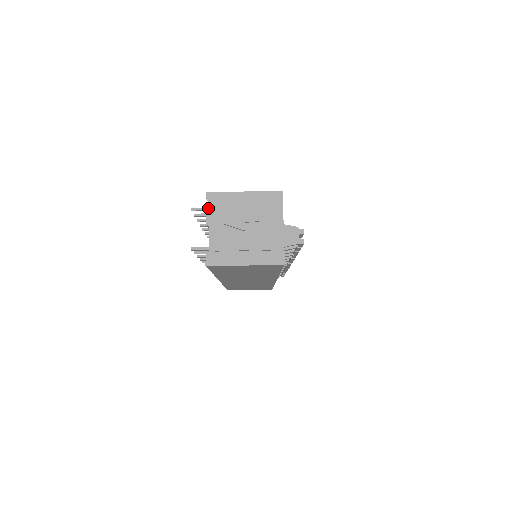
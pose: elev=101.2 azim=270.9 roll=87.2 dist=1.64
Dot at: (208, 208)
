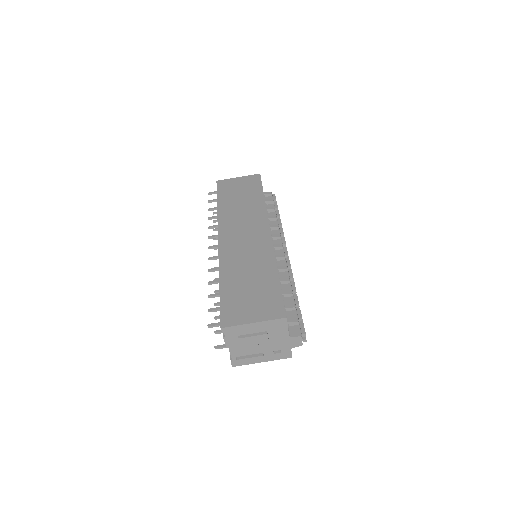
Dot at: (225, 337)
